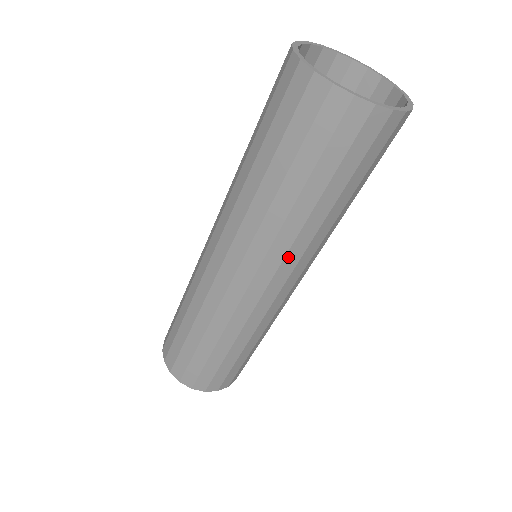
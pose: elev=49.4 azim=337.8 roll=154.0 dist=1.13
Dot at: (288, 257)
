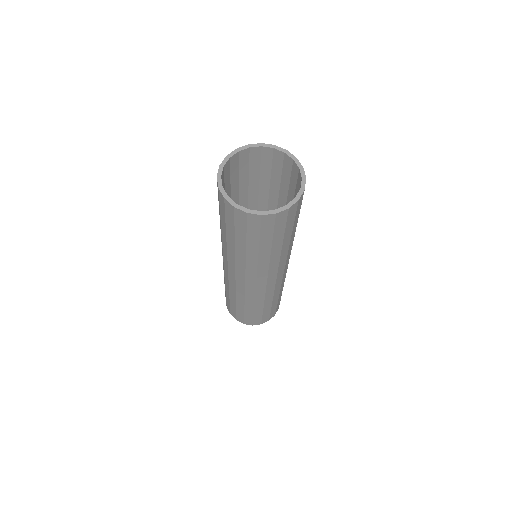
Dot at: (280, 265)
